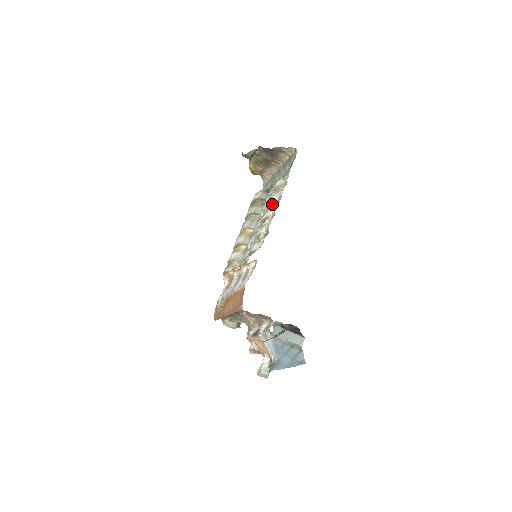
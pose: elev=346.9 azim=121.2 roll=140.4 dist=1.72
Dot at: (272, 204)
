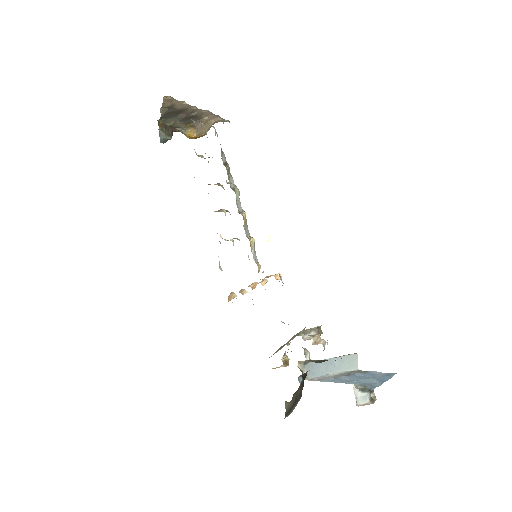
Dot at: occluded
